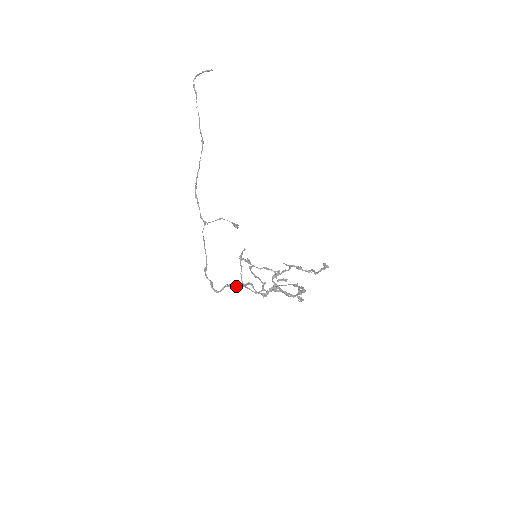
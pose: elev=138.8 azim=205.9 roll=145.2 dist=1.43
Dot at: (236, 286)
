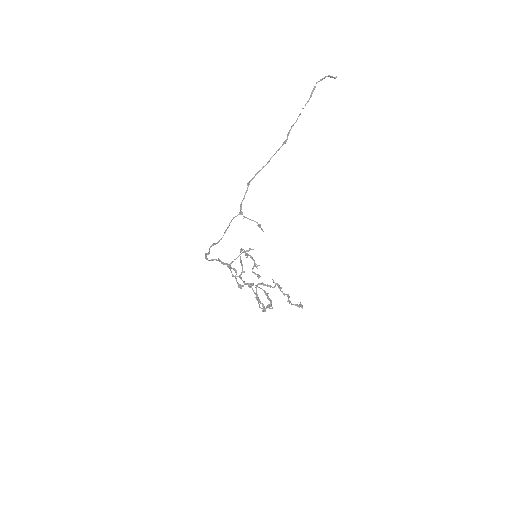
Dot at: (223, 263)
